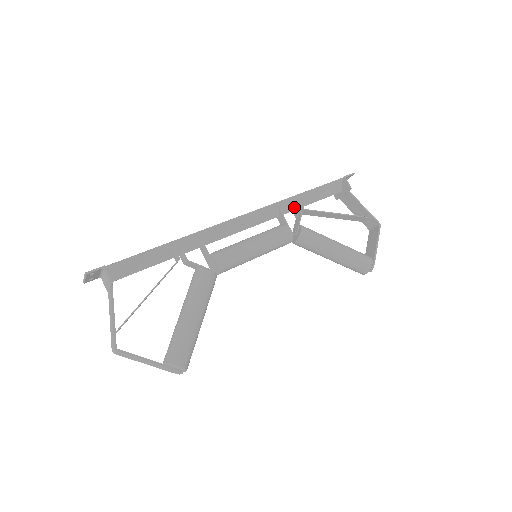
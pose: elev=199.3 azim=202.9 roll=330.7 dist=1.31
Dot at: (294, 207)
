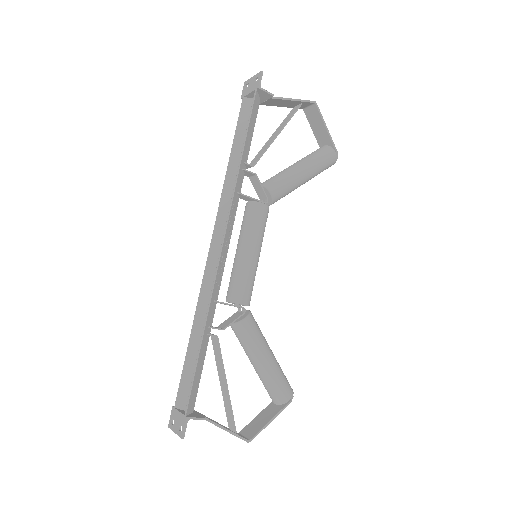
Dot at: (243, 173)
